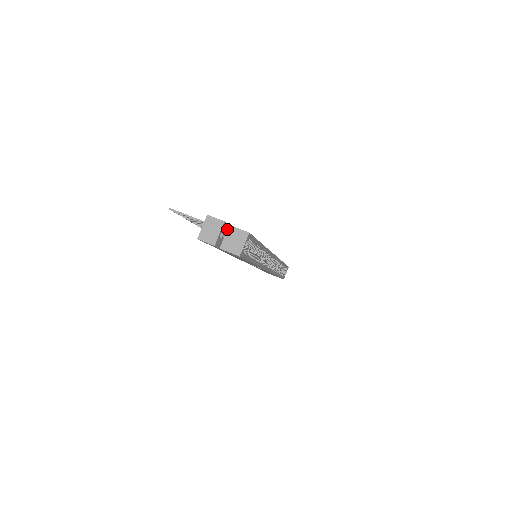
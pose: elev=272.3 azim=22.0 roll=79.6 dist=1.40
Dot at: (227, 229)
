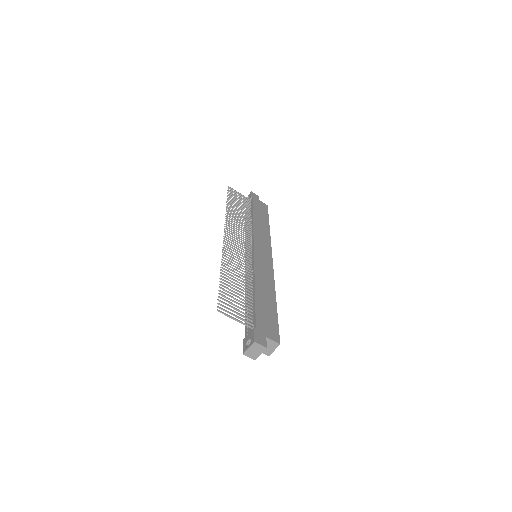
Dot at: (264, 339)
